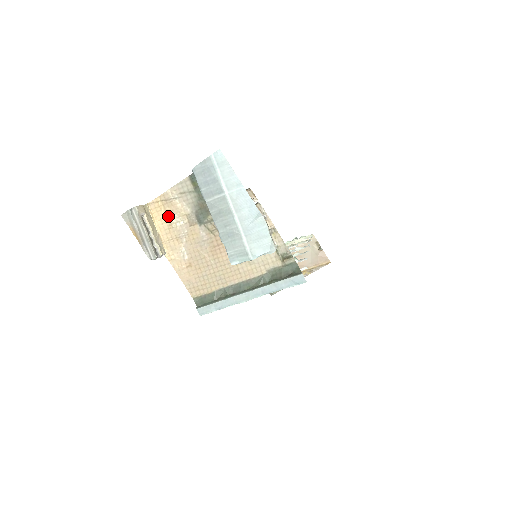
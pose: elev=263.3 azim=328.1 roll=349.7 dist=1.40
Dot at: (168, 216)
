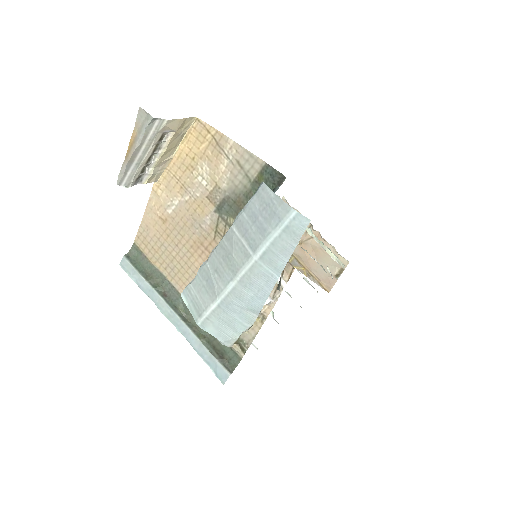
Dot at: (201, 158)
